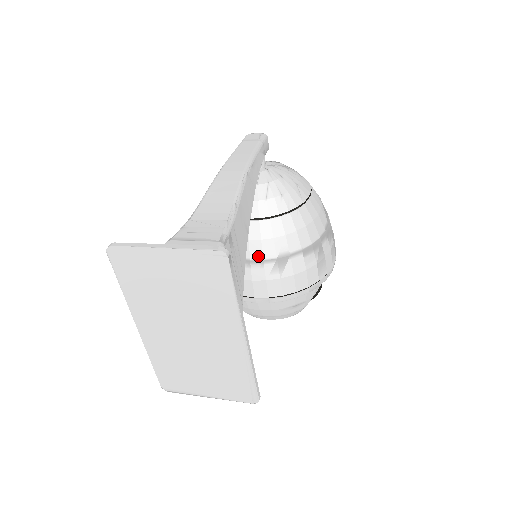
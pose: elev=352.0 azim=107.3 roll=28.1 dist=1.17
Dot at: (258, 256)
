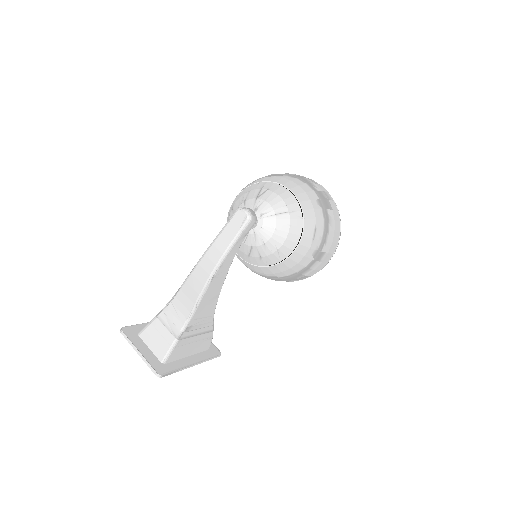
Dot at: occluded
